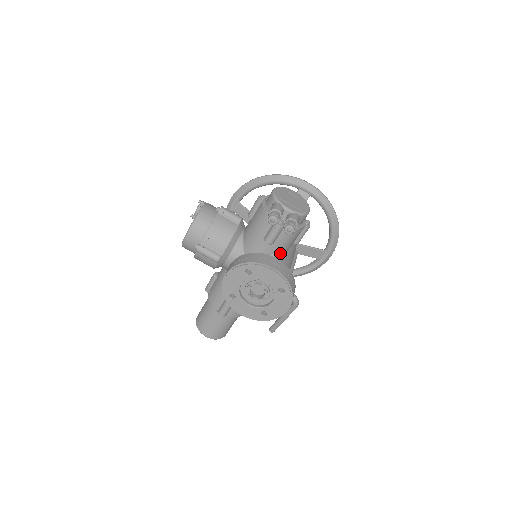
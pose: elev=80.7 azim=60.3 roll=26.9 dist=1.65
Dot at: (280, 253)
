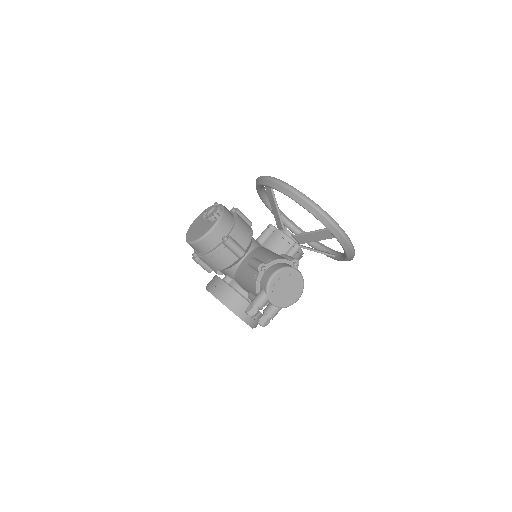
Dot at: occluded
